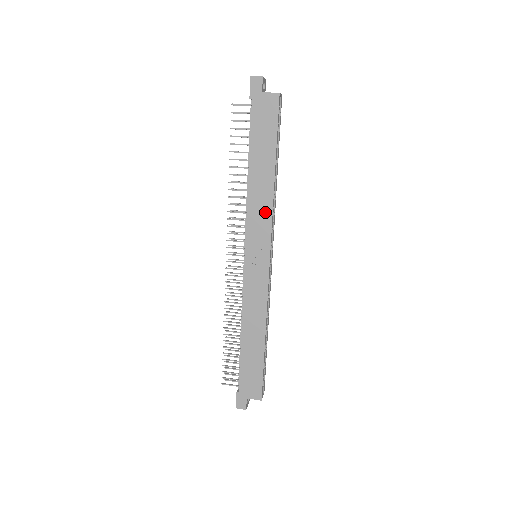
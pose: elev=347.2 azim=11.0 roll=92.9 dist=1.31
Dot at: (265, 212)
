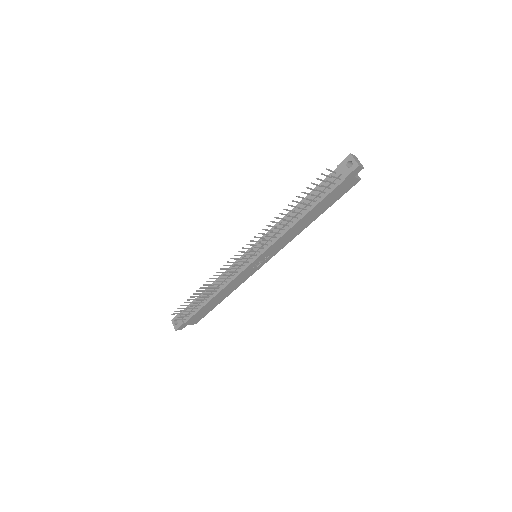
Dot at: (288, 240)
